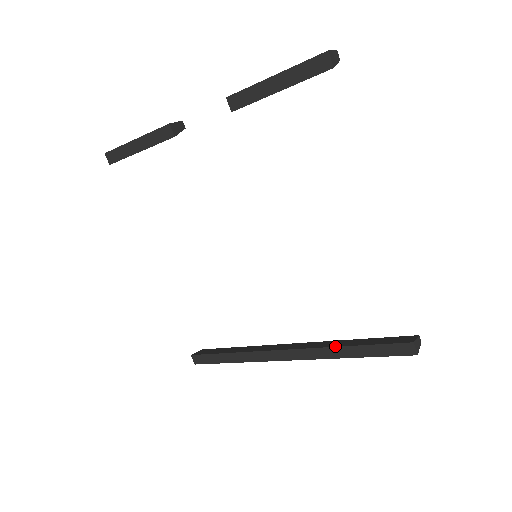
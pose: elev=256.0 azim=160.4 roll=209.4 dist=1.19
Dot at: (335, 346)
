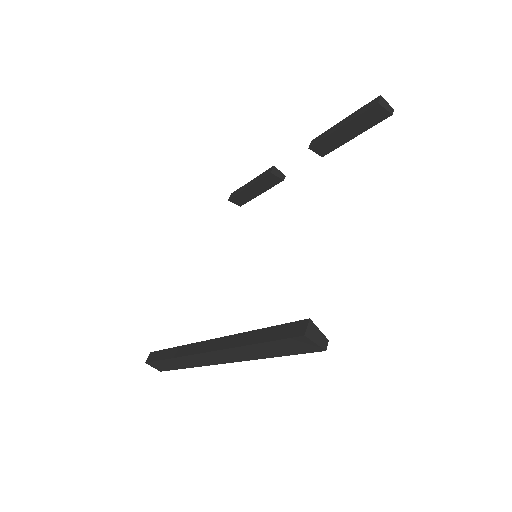
Dot at: (247, 332)
